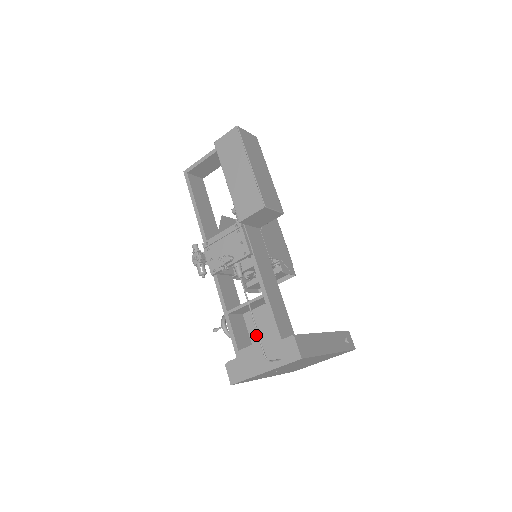
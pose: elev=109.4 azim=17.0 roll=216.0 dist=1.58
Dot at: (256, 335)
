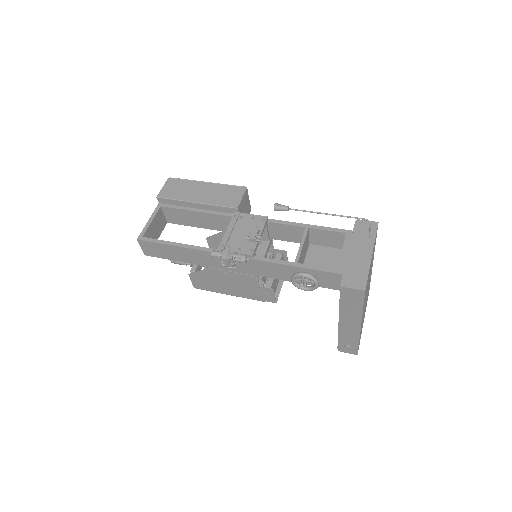
Dot at: occluded
